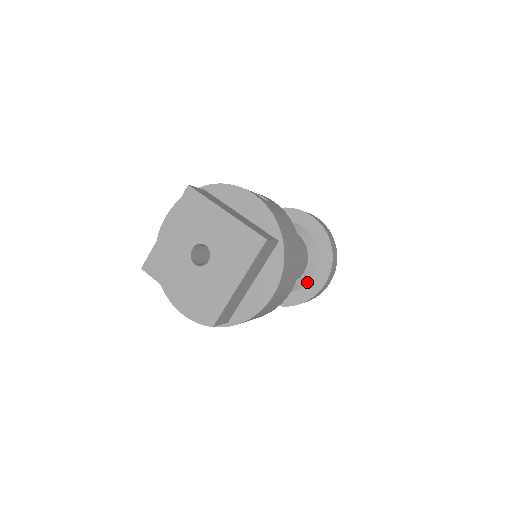
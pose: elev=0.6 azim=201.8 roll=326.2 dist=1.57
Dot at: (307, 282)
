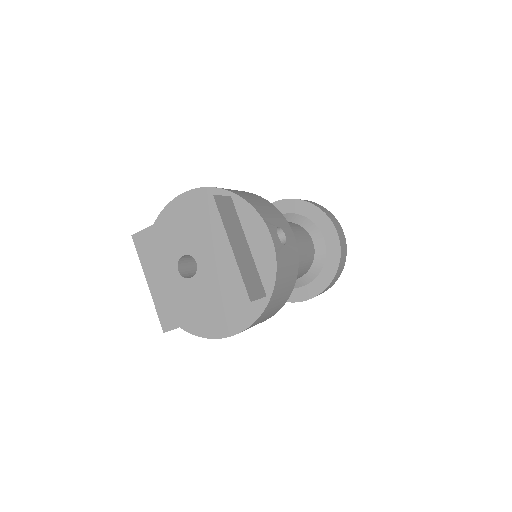
Dot at: (295, 287)
